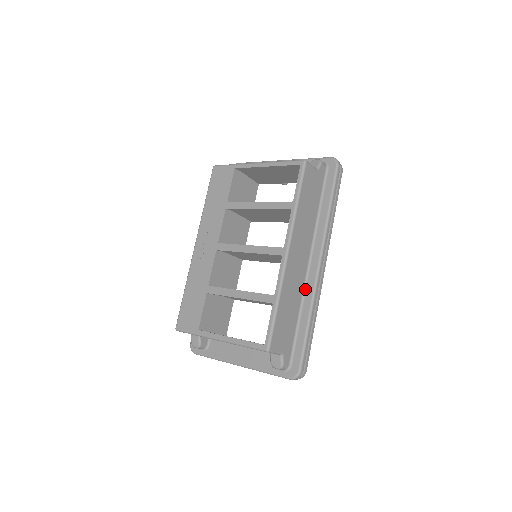
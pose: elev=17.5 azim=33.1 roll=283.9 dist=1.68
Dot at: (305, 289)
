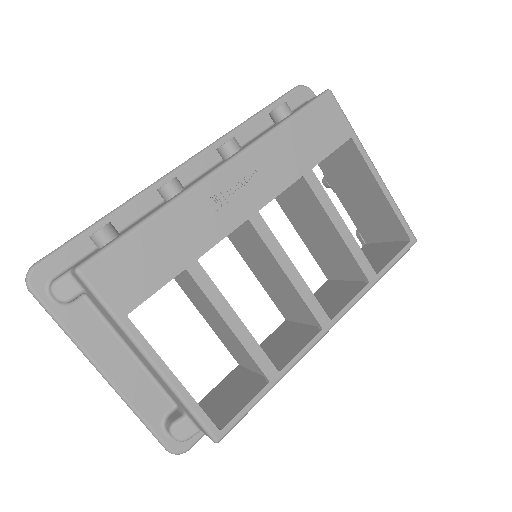
Dot at: occluded
